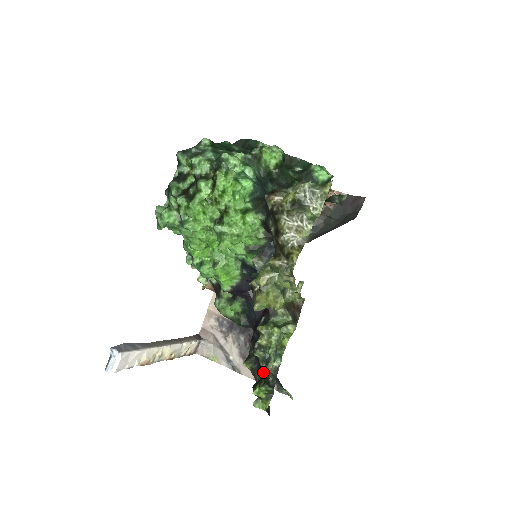
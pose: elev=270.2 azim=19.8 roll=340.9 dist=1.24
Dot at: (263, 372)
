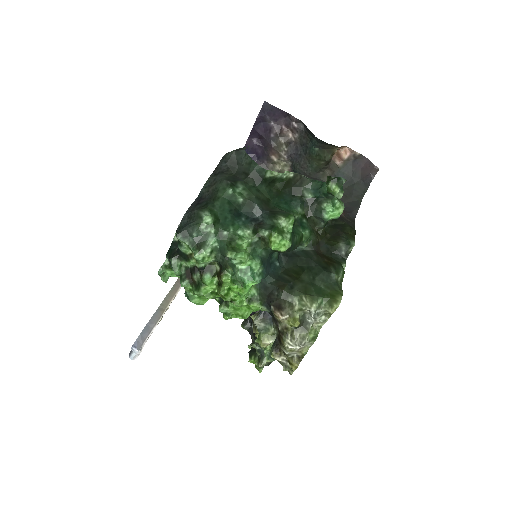
Dot at: (258, 355)
